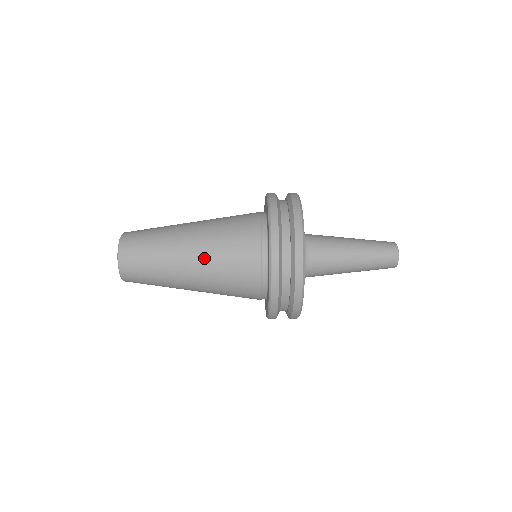
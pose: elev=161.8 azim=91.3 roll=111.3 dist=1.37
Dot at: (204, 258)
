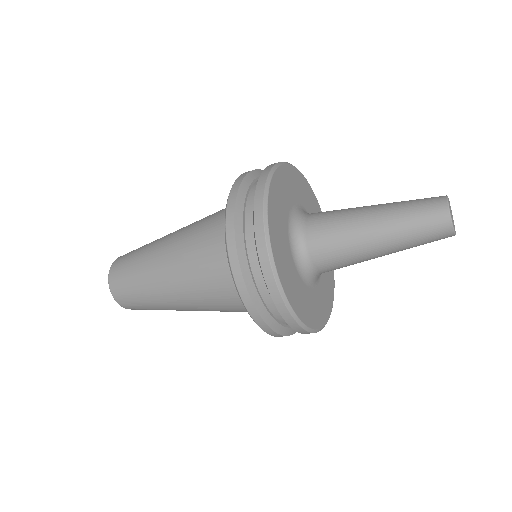
Dot at: (177, 242)
